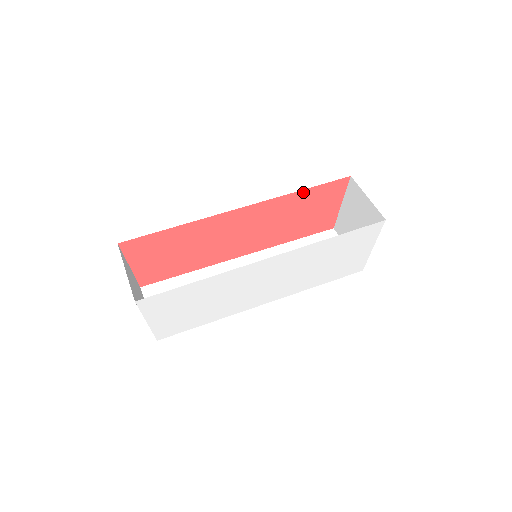
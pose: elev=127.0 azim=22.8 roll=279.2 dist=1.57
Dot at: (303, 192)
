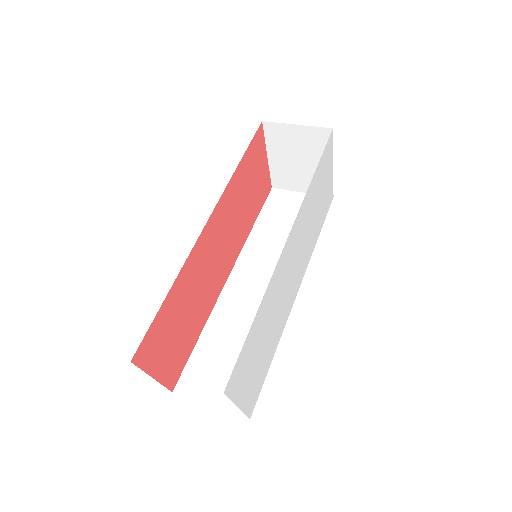
Dot at: (240, 165)
